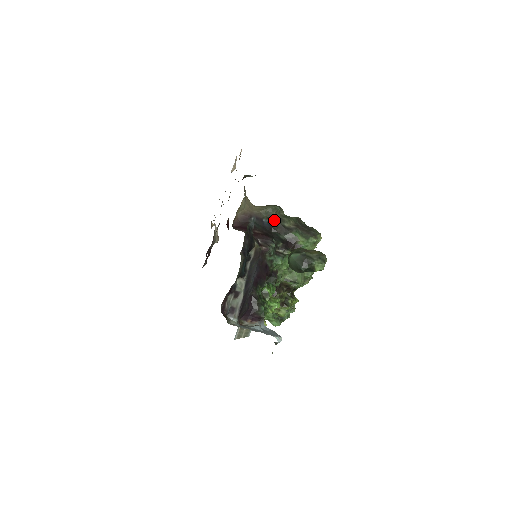
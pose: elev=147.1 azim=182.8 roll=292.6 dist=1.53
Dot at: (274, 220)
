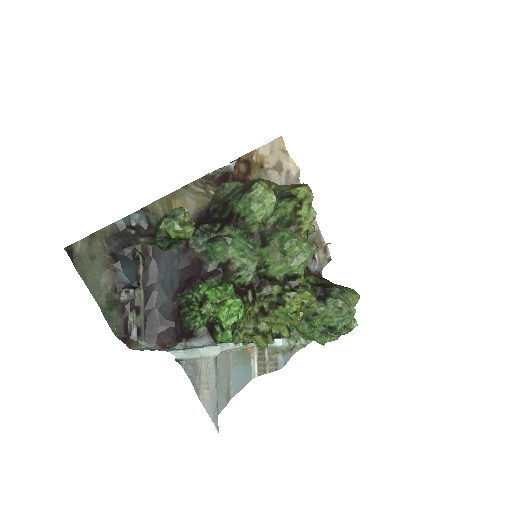
Dot at: (221, 201)
